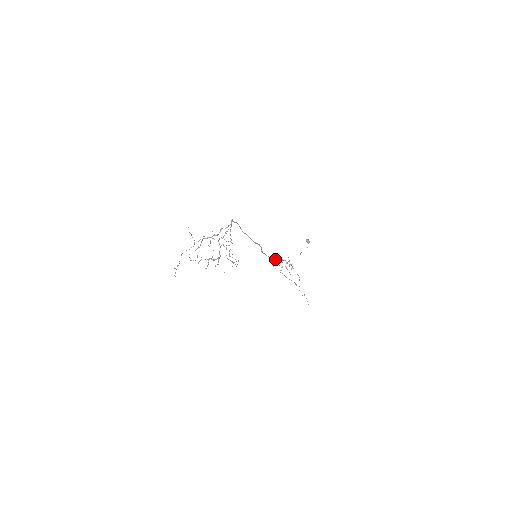
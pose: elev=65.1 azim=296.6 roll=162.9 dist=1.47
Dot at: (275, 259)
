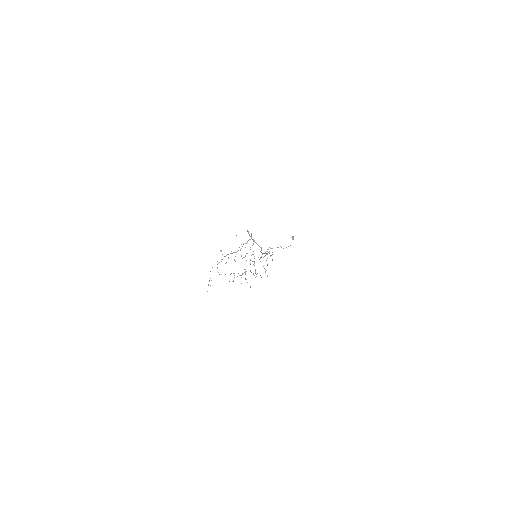
Dot at: (265, 253)
